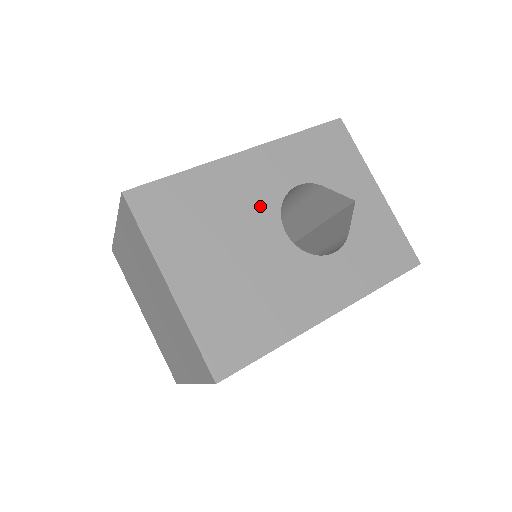
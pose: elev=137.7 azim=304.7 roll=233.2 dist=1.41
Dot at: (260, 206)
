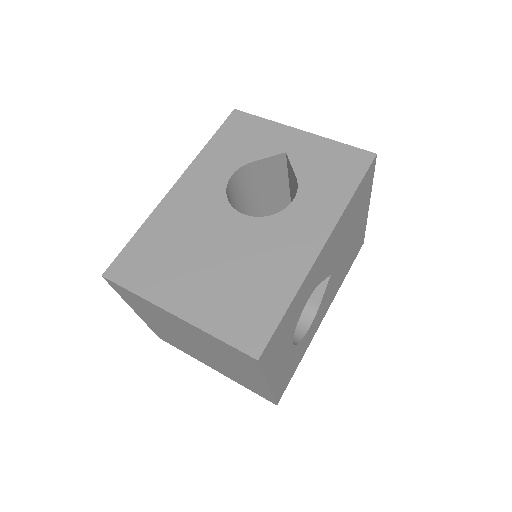
Dot at: (210, 211)
